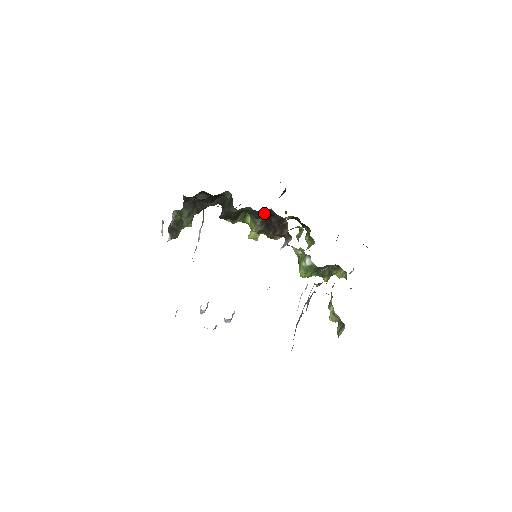
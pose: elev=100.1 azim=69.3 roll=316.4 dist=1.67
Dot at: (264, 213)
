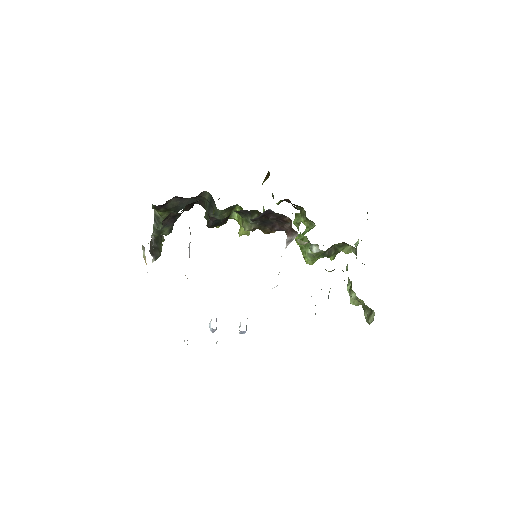
Dot at: (261, 215)
